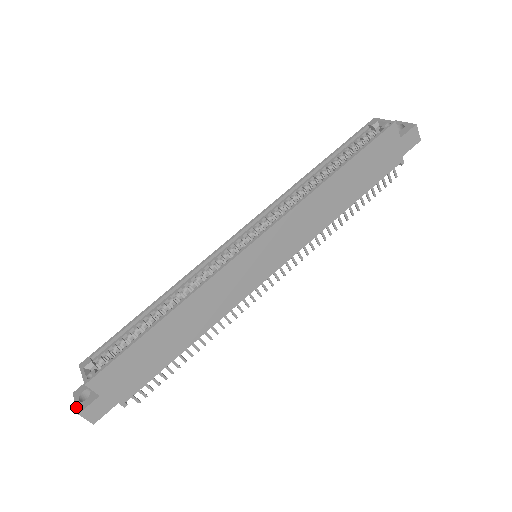
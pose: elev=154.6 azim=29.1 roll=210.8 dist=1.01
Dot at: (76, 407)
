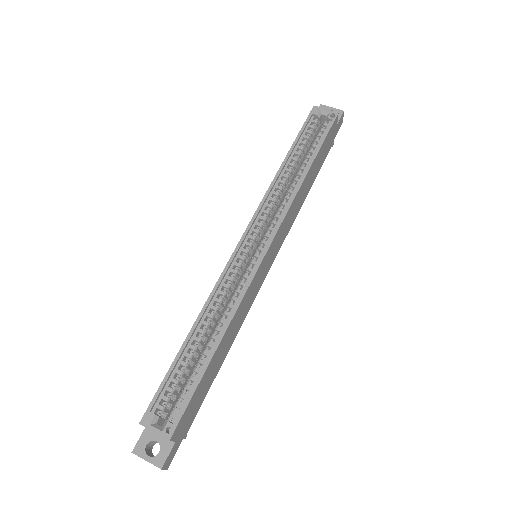
Dot at: occluded
